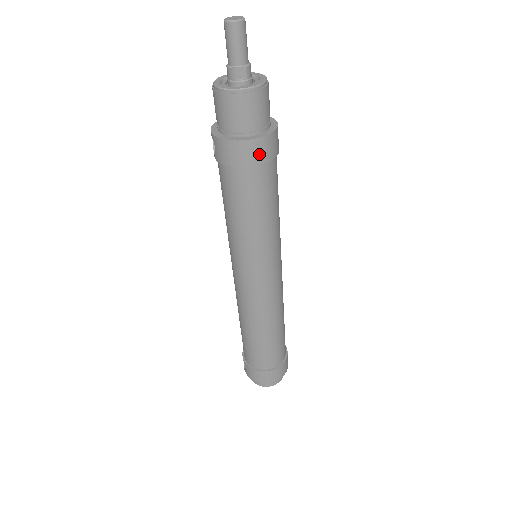
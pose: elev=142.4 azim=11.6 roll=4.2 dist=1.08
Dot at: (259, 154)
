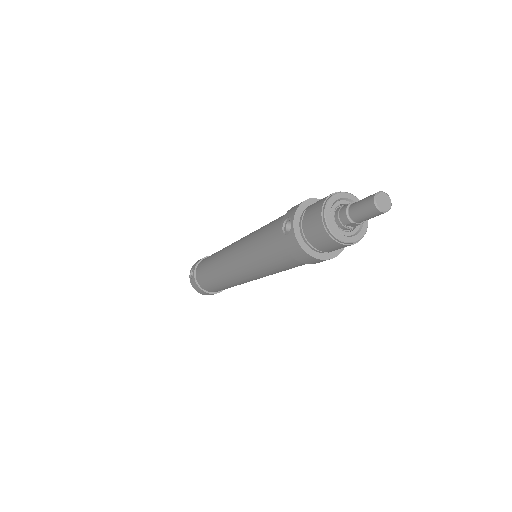
Dot at: (318, 262)
